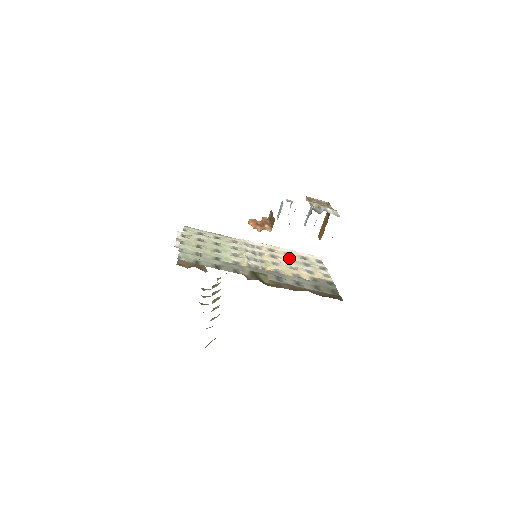
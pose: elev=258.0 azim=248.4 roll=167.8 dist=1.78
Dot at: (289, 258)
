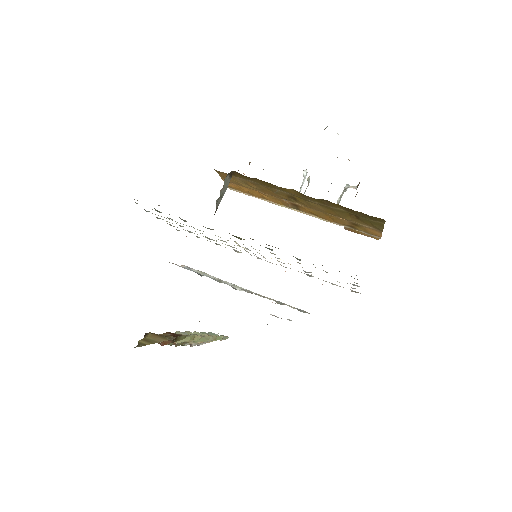
Dot at: occluded
